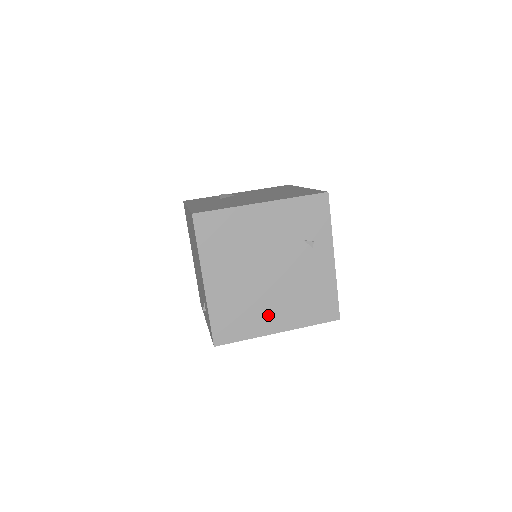
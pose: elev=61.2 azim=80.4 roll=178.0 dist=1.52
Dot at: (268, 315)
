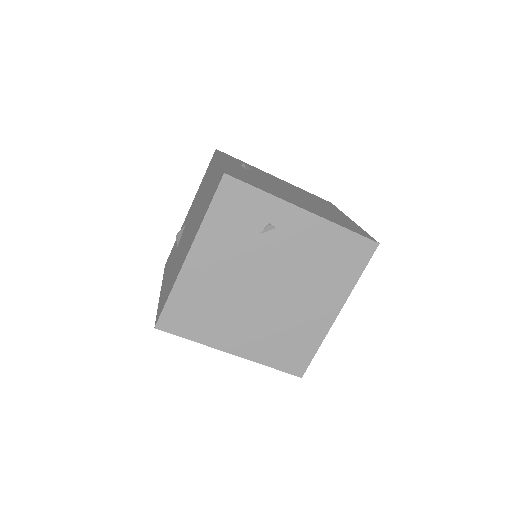
Dot at: (312, 314)
